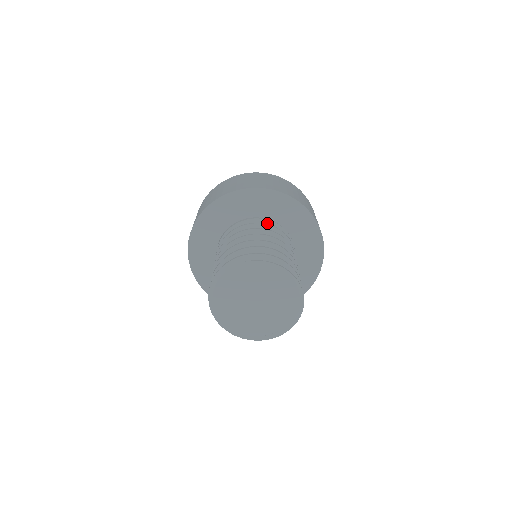
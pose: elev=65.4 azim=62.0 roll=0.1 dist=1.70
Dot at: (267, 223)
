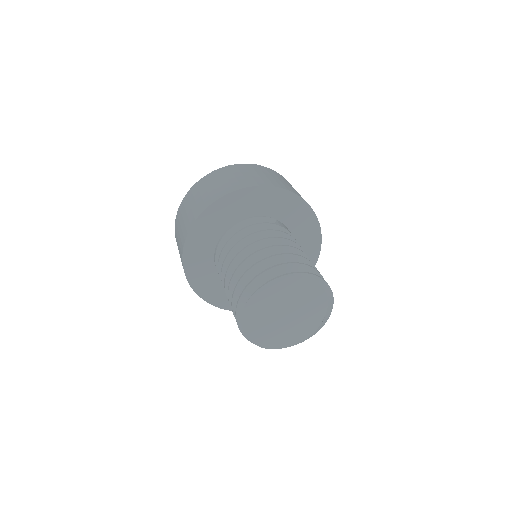
Dot at: (236, 229)
